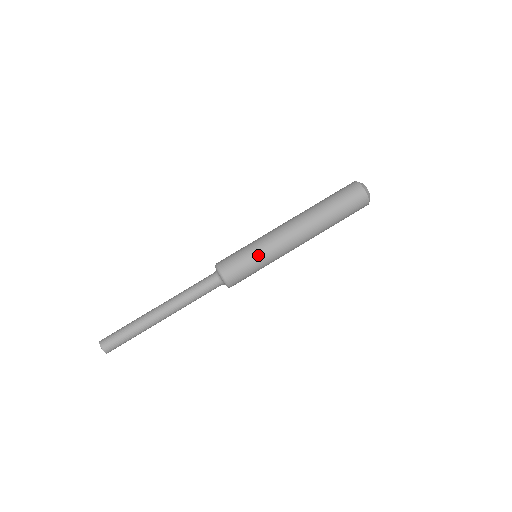
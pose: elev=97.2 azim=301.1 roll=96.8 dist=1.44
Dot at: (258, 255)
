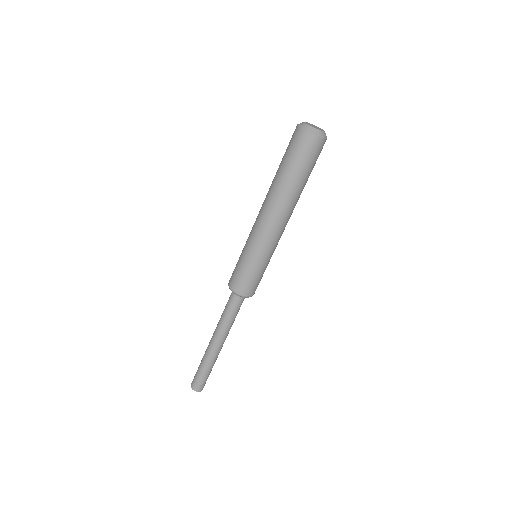
Dot at: (267, 263)
